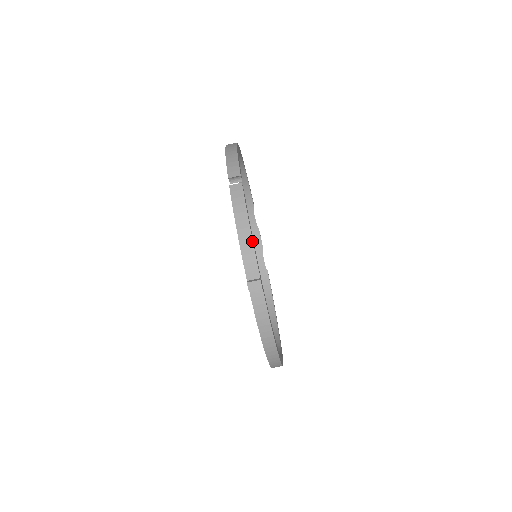
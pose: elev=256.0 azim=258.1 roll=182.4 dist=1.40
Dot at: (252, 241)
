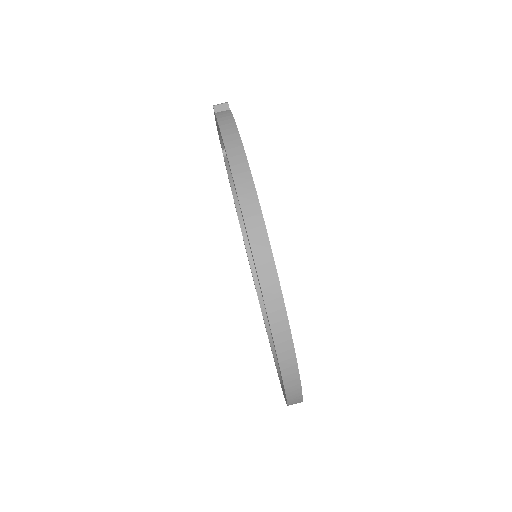
Dot at: occluded
